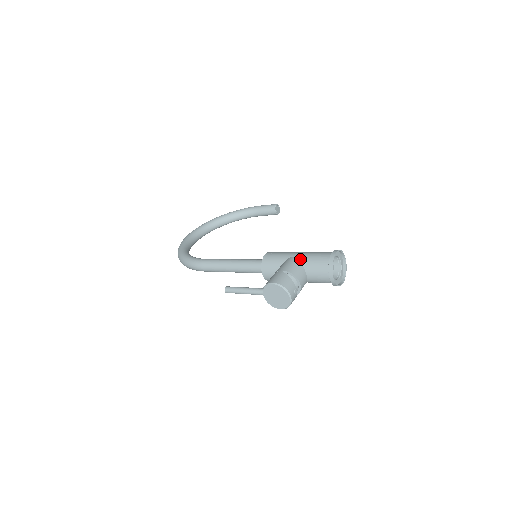
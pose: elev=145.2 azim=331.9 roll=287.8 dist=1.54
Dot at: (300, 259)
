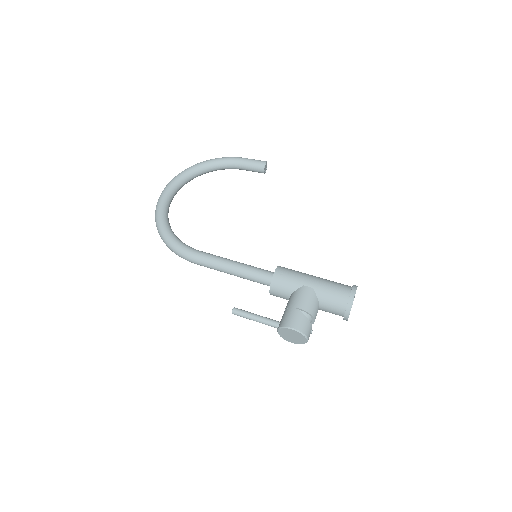
Dot at: (315, 291)
